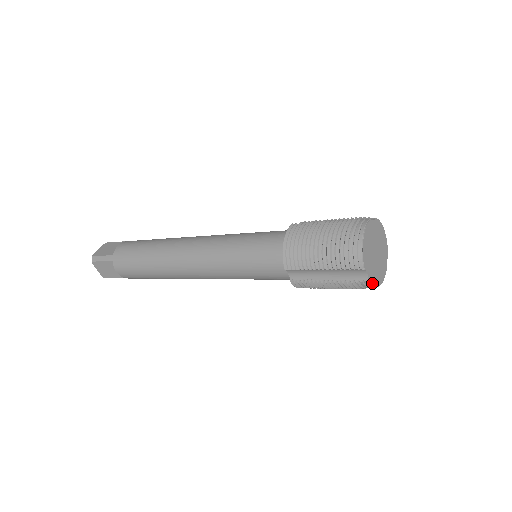
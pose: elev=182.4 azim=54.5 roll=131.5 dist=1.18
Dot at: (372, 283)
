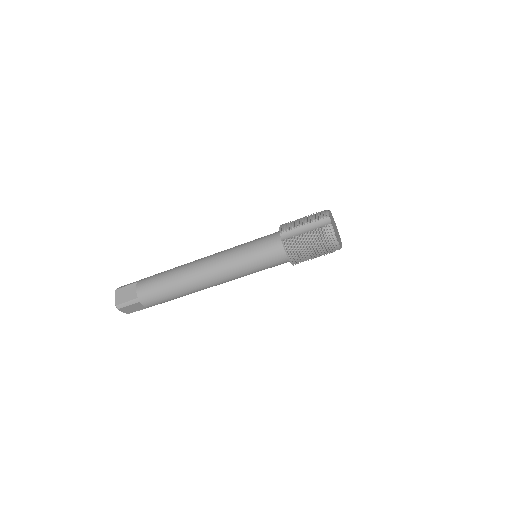
Dot at: (333, 229)
